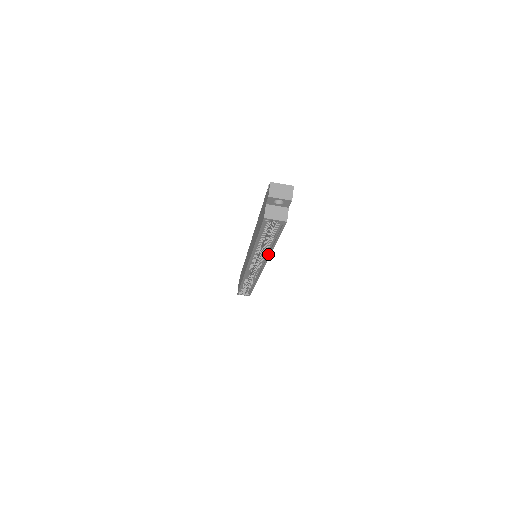
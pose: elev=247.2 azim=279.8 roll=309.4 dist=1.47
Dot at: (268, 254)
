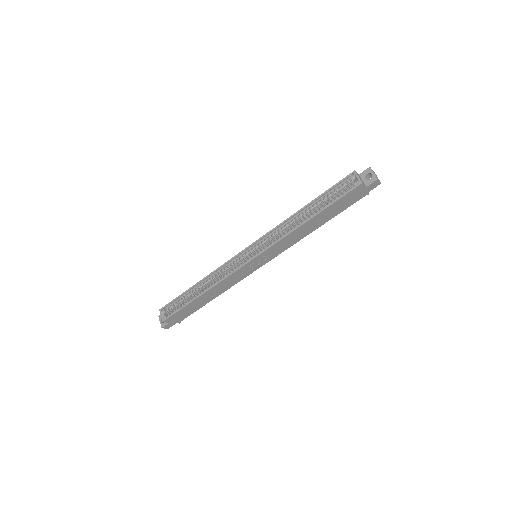
Dot at: (291, 231)
